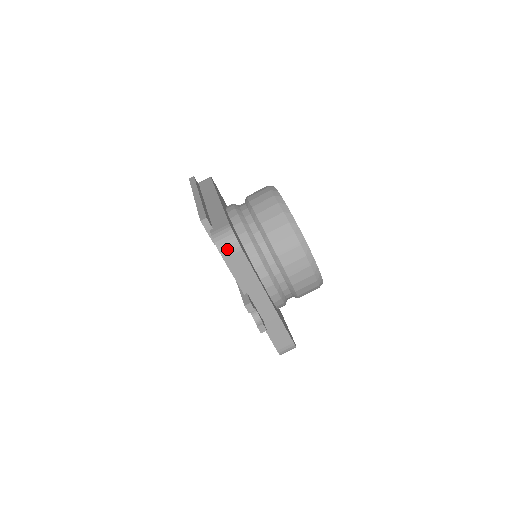
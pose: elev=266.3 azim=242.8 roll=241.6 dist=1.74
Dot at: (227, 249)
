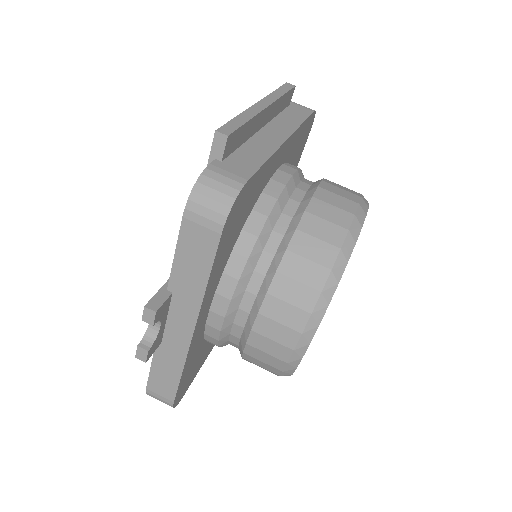
Dot at: (202, 209)
